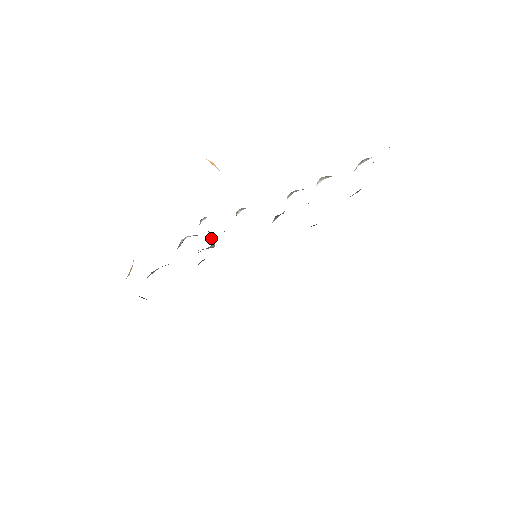
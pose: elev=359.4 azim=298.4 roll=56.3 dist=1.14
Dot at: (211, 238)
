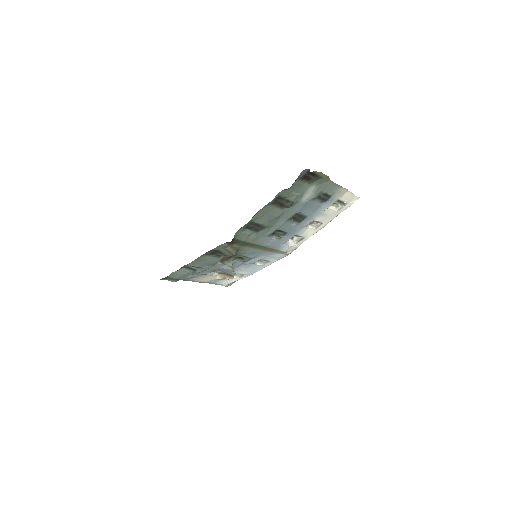
Dot at: occluded
